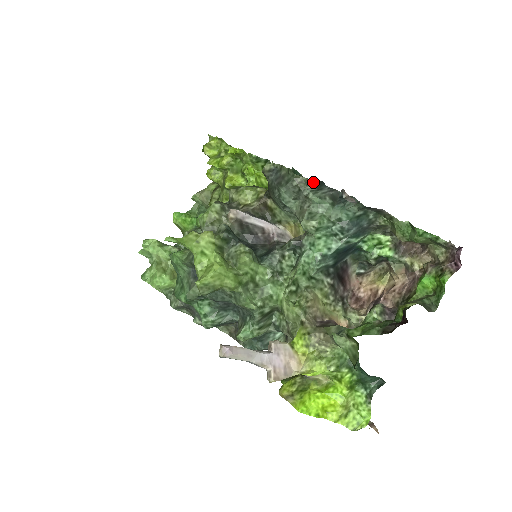
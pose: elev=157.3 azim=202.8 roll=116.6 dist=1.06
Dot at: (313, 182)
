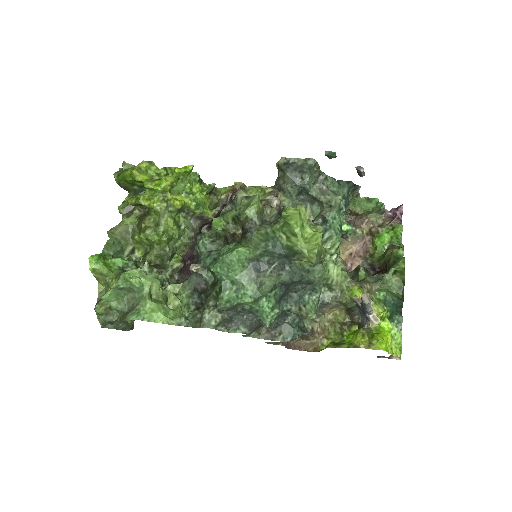
Dot at: occluded
